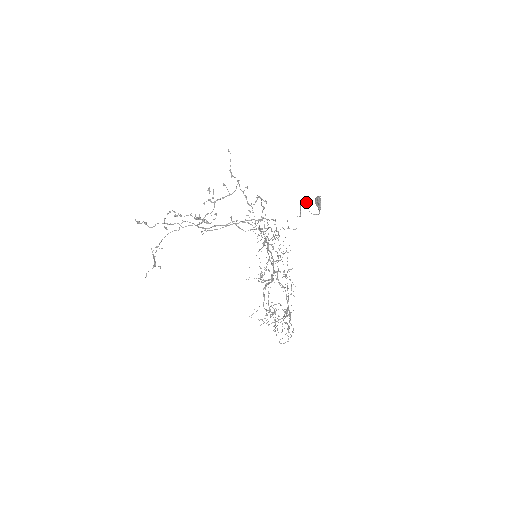
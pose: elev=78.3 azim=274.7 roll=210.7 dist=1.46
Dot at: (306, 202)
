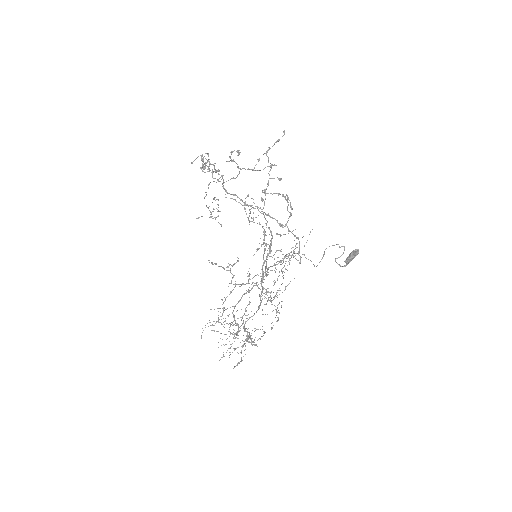
Dot at: (341, 246)
